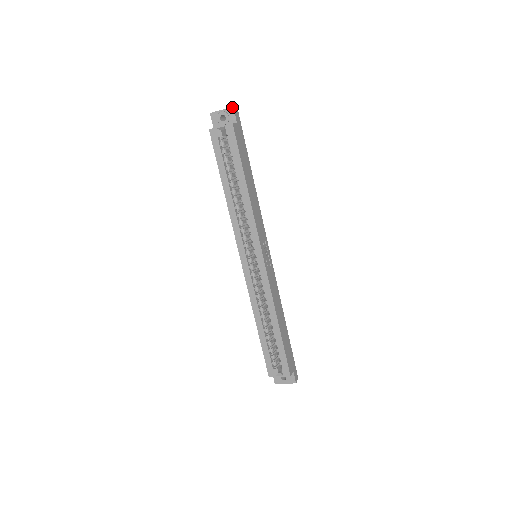
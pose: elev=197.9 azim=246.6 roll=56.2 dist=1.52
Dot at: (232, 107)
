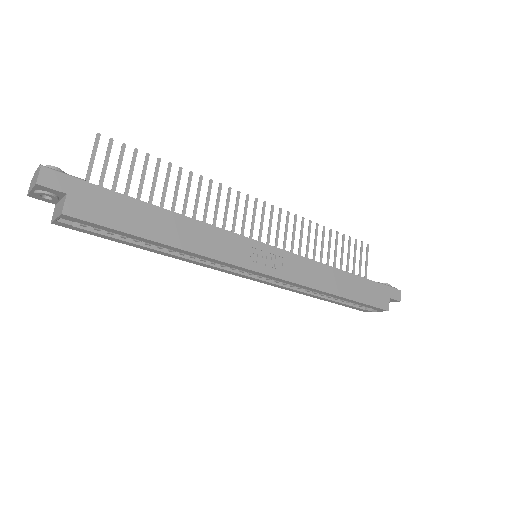
Dot at: (36, 185)
